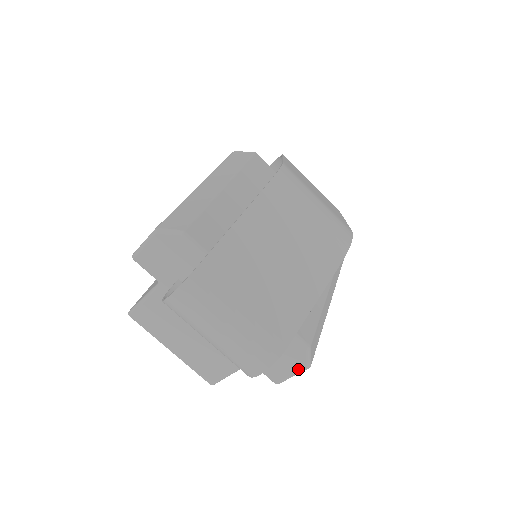
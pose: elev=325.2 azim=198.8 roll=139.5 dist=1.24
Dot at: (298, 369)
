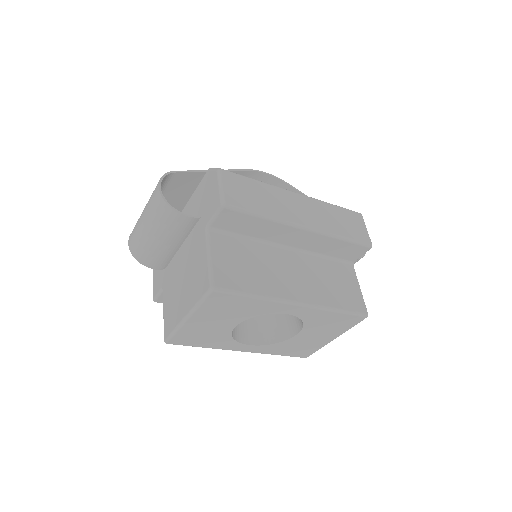
Dot at: (216, 179)
